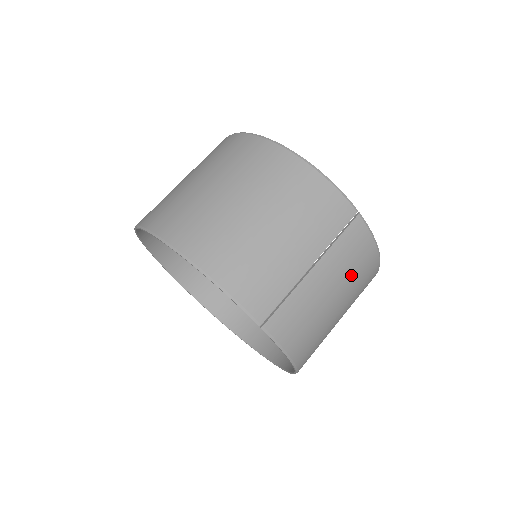
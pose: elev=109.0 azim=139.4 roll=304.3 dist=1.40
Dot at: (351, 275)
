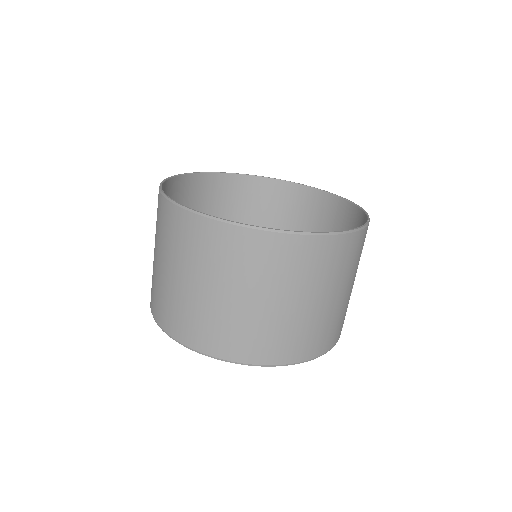
Dot at: occluded
